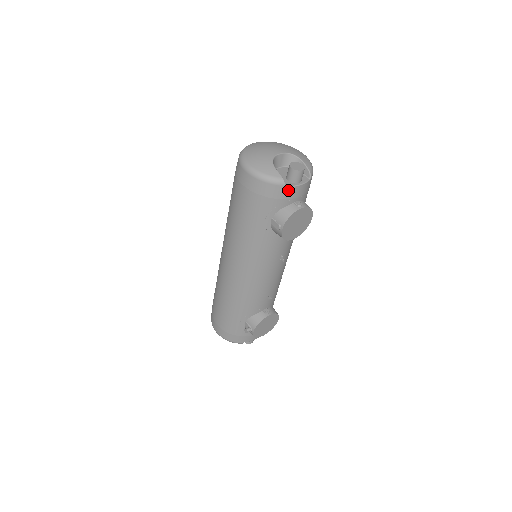
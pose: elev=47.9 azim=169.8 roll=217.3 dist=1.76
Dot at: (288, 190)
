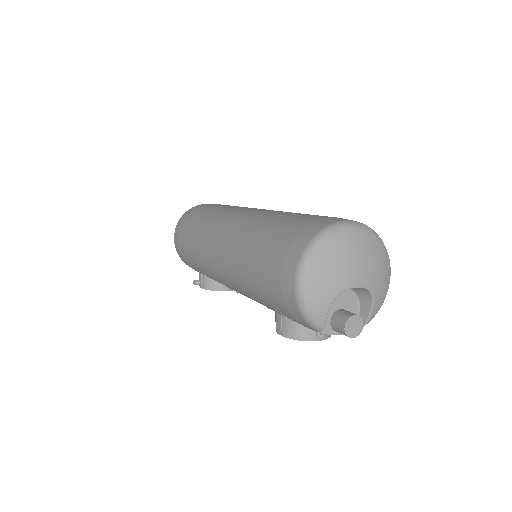
Dot at: (319, 332)
